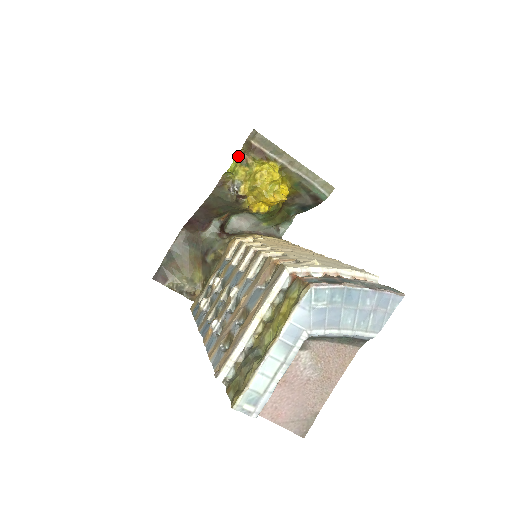
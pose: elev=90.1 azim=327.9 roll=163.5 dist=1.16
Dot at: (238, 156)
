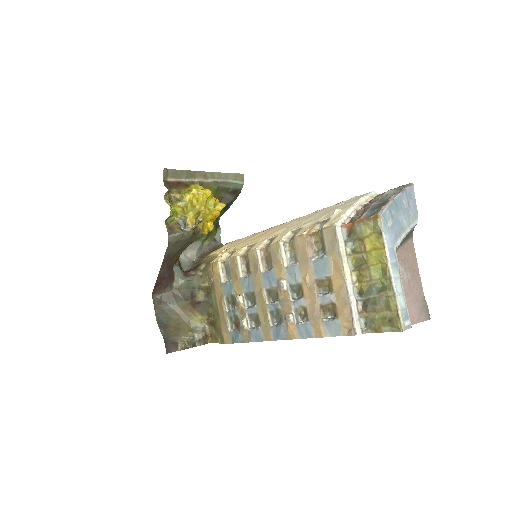
Dot at: (166, 199)
